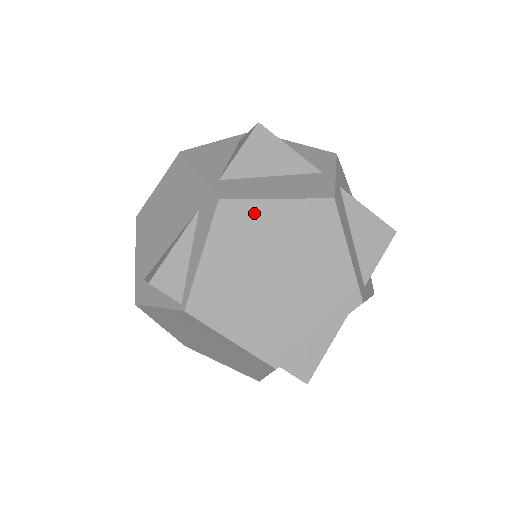
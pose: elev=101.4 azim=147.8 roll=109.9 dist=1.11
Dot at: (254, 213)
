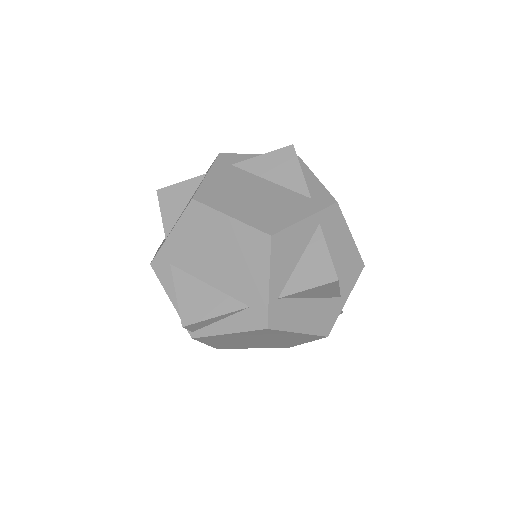
Dot at: (279, 333)
